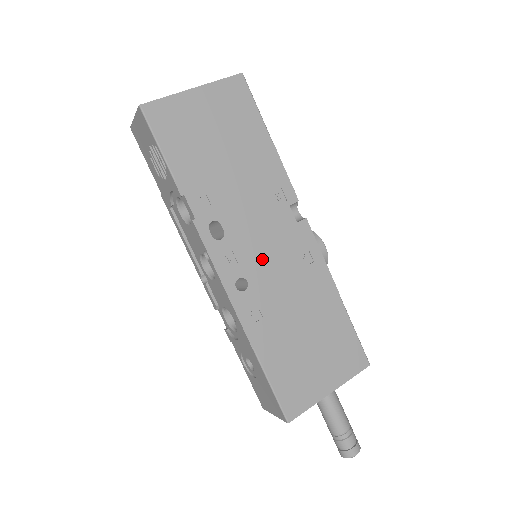
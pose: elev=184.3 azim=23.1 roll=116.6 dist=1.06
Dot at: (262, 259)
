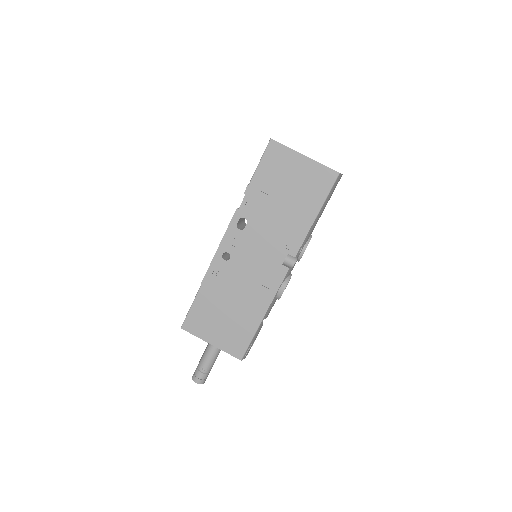
Dot at: (247, 258)
